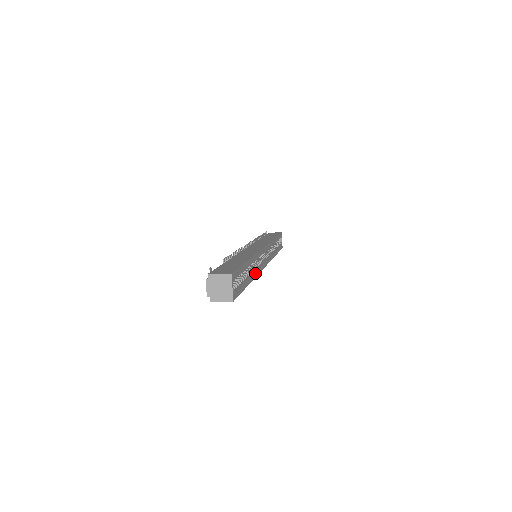
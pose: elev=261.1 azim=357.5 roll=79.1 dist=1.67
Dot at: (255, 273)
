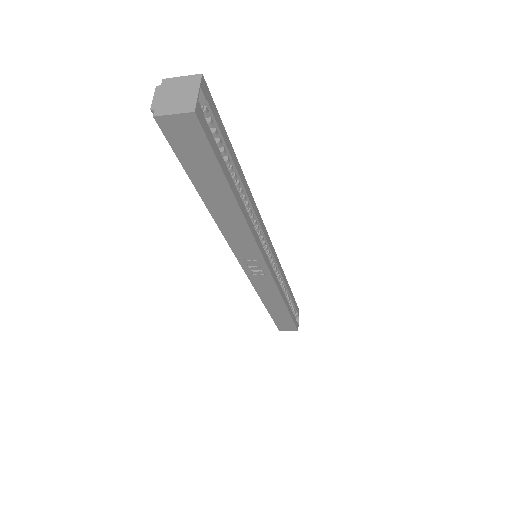
Dot at: (249, 220)
